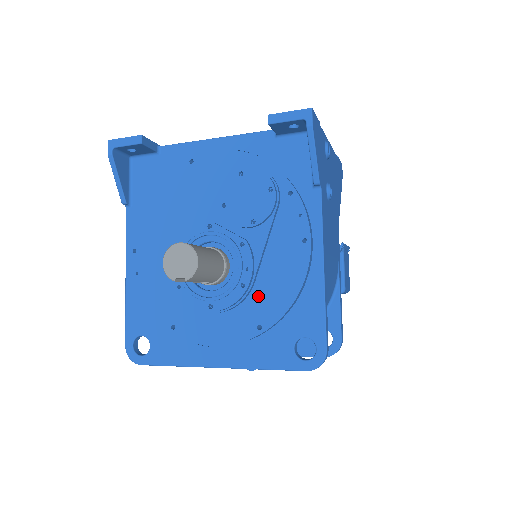
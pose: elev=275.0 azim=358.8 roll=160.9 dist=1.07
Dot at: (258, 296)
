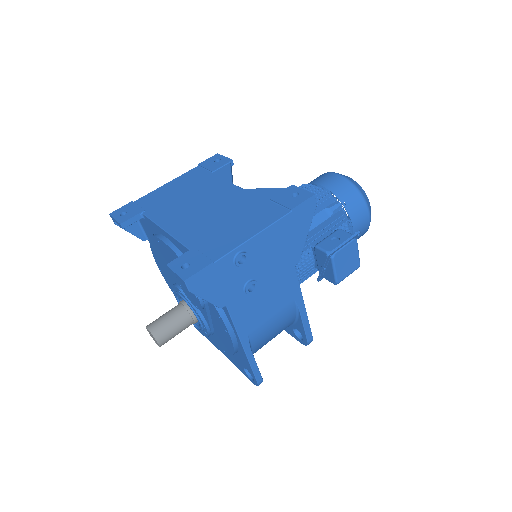
Dot at: (218, 338)
